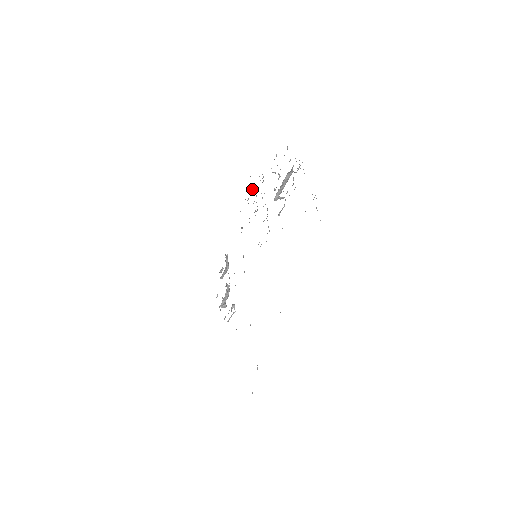
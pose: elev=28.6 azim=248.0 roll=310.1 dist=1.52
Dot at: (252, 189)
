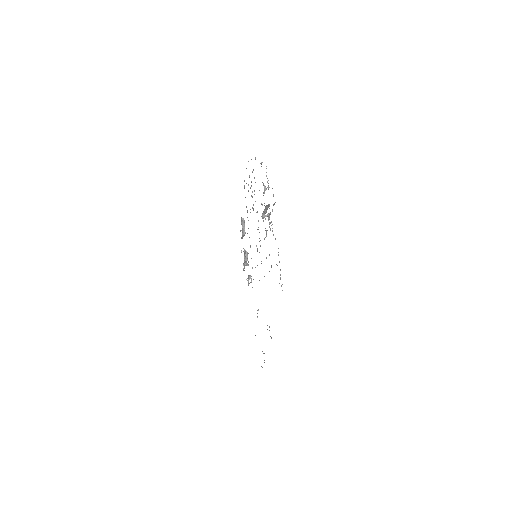
Dot at: occluded
